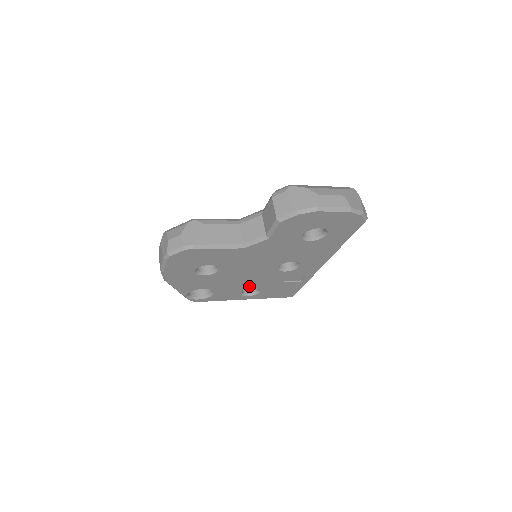
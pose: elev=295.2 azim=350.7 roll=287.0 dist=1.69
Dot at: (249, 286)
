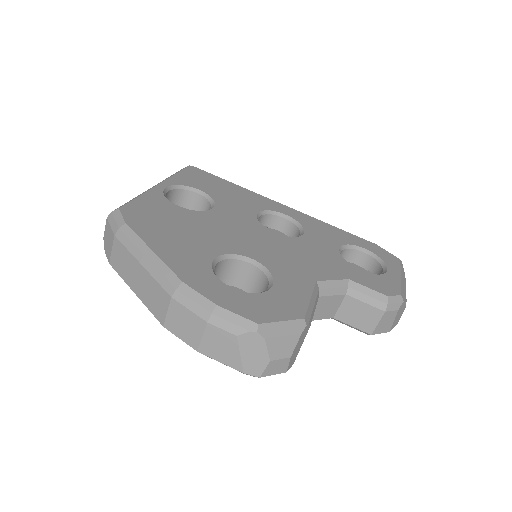
Dot at: occluded
